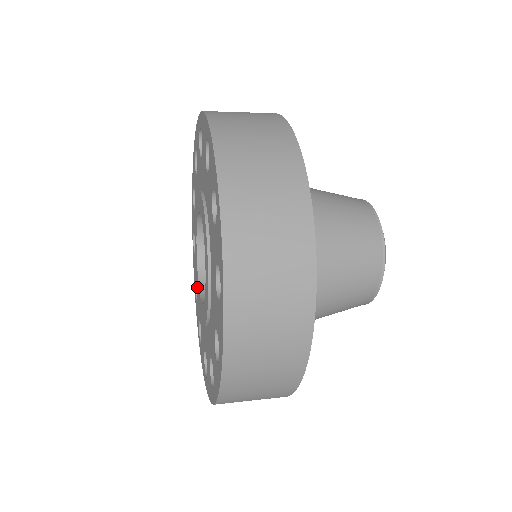
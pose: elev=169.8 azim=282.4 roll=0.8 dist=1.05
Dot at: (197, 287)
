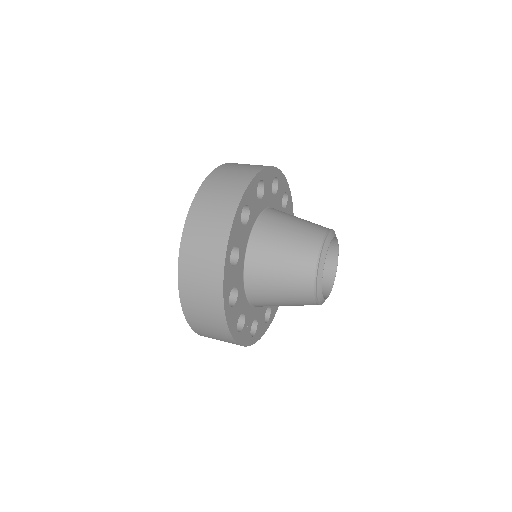
Dot at: occluded
